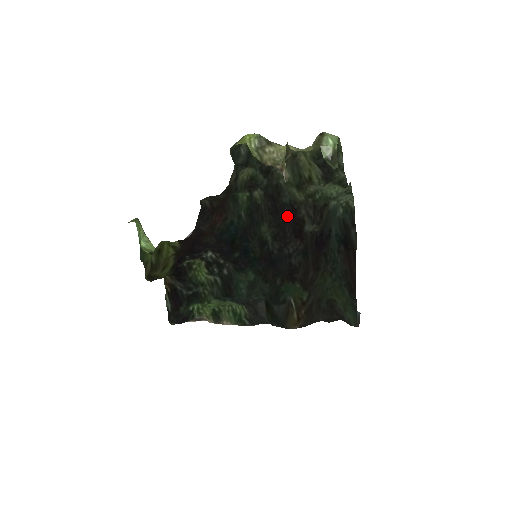
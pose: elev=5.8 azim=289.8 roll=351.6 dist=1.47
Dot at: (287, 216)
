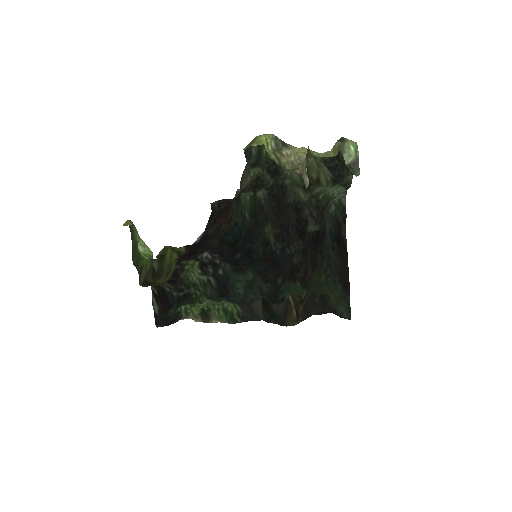
Dot at: (291, 216)
